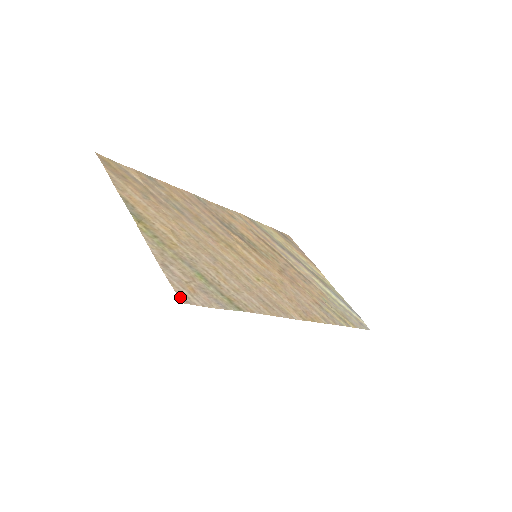
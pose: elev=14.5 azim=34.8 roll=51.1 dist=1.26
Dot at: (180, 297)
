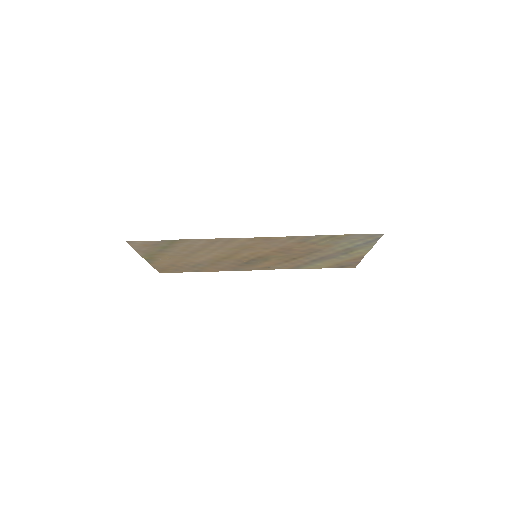
Dot at: (129, 243)
